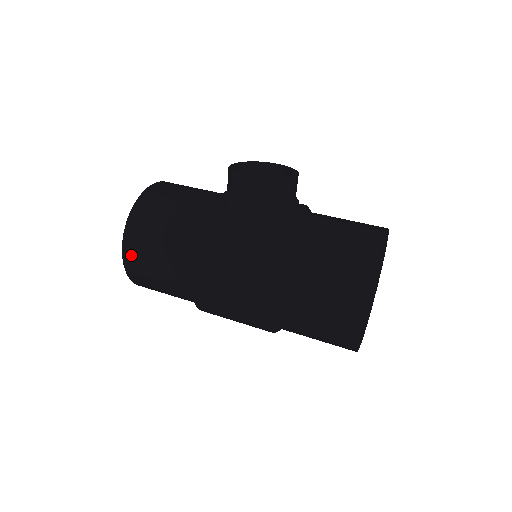
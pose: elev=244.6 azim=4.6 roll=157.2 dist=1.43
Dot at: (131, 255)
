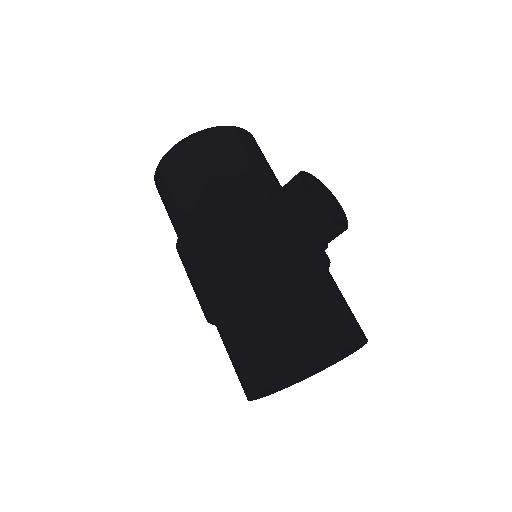
Dot at: (170, 162)
